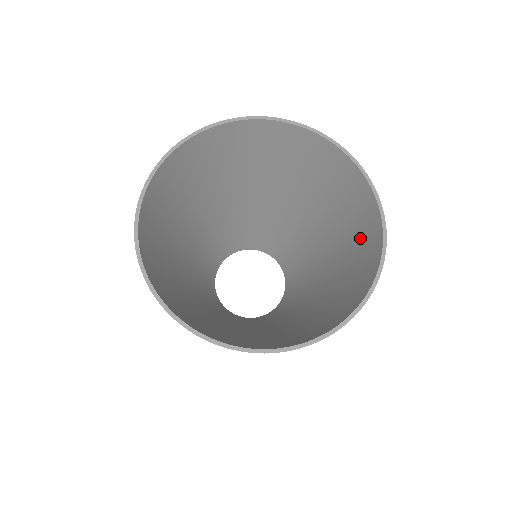
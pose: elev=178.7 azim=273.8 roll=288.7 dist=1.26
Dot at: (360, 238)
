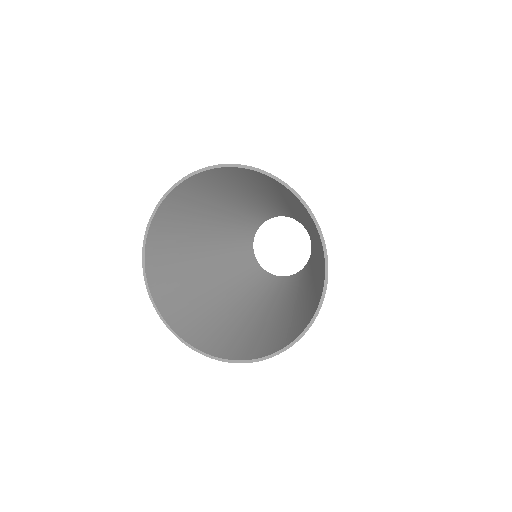
Dot at: (321, 274)
